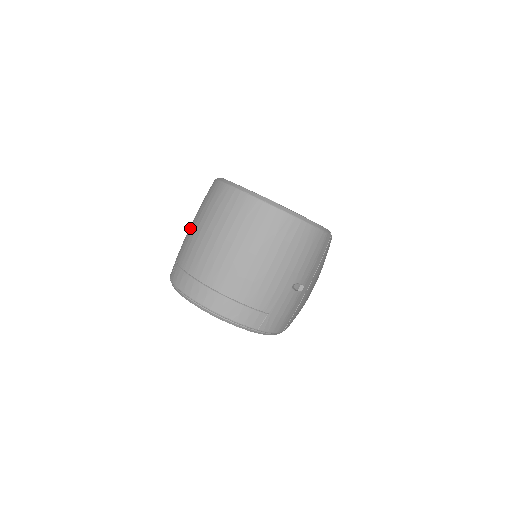
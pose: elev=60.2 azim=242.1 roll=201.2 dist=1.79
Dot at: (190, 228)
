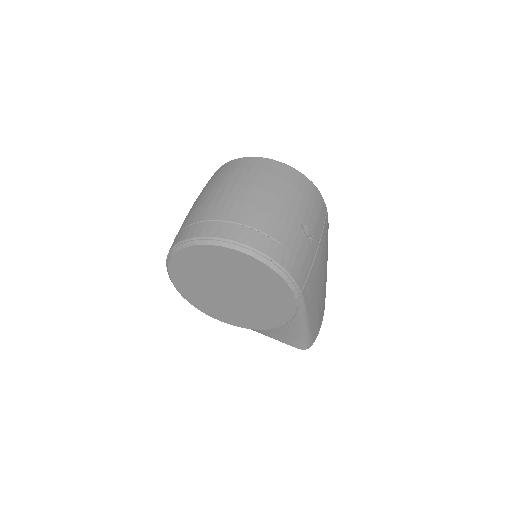
Dot at: occluded
